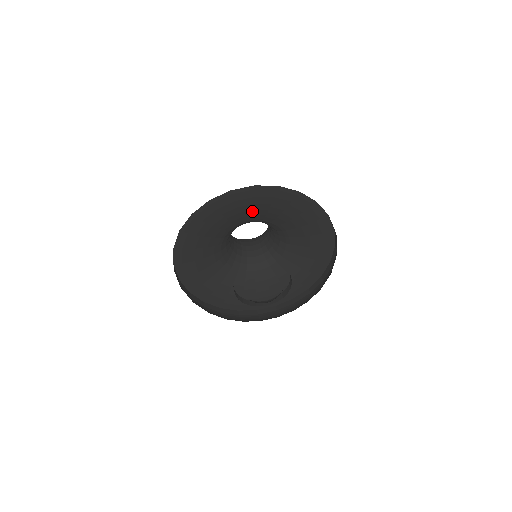
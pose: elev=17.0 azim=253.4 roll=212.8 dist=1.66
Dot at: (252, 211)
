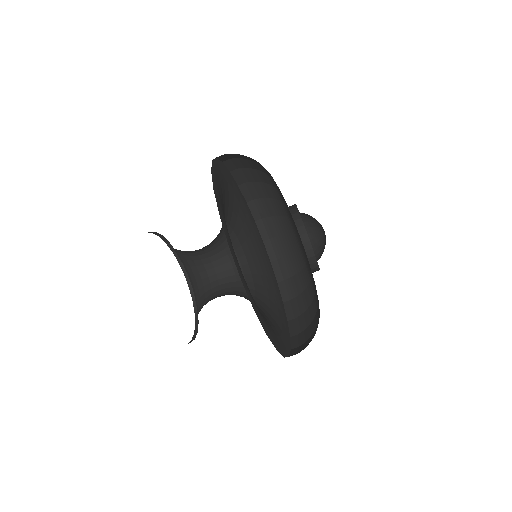
Dot at: (243, 221)
